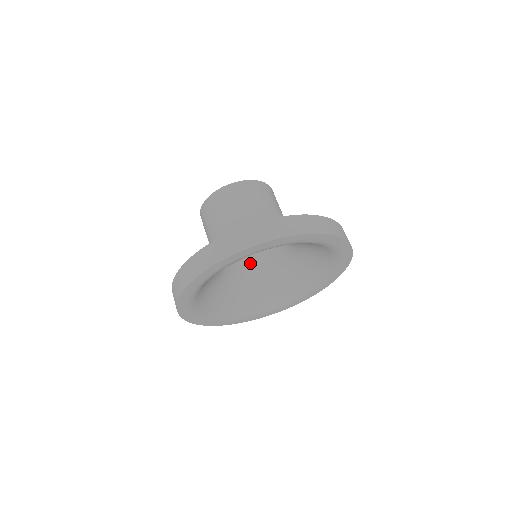
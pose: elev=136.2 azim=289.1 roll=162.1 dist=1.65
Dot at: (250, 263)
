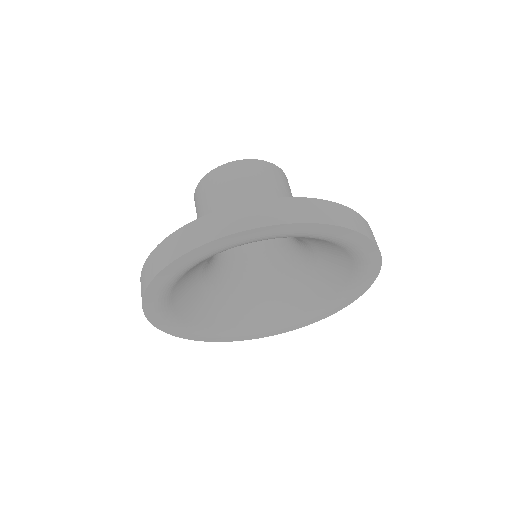
Dot at: (235, 267)
